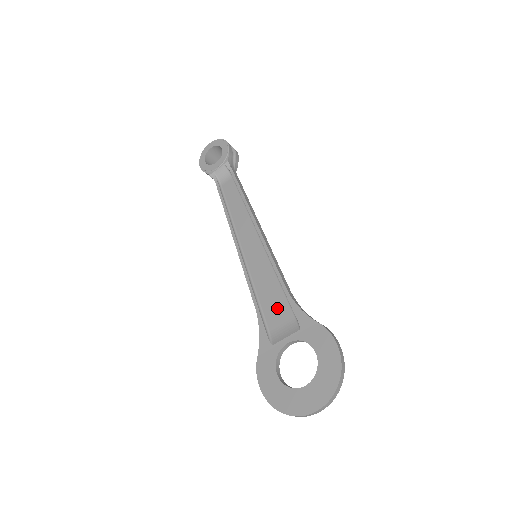
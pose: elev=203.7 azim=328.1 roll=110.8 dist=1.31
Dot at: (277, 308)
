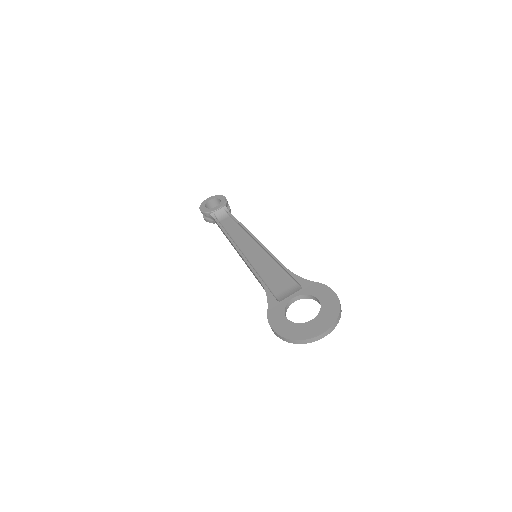
Dot at: (280, 281)
